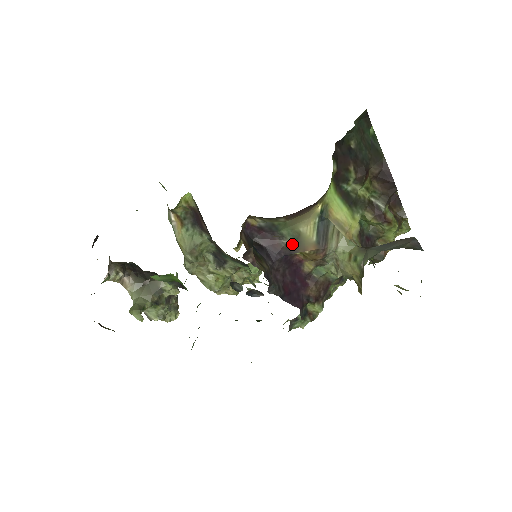
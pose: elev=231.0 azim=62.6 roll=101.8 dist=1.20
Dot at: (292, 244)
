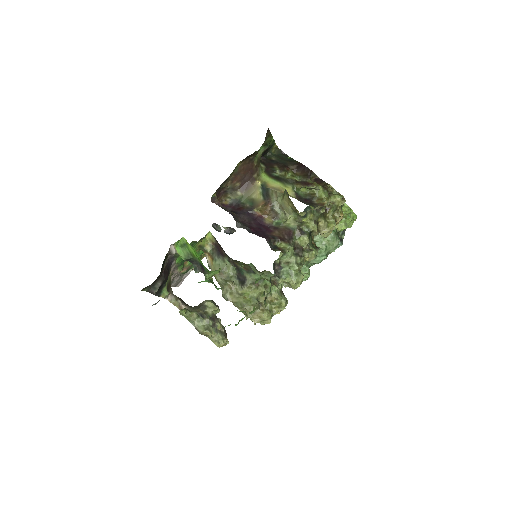
Dot at: (250, 206)
